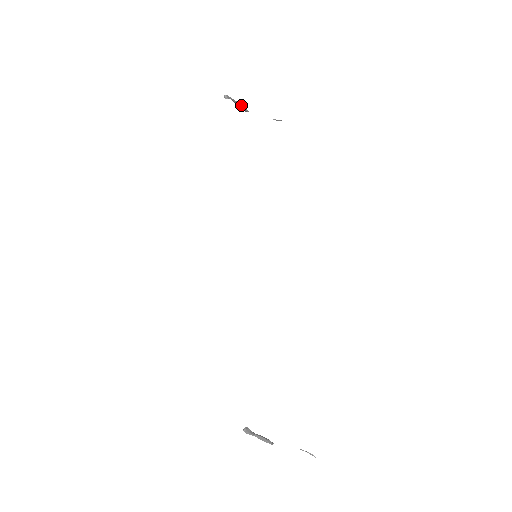
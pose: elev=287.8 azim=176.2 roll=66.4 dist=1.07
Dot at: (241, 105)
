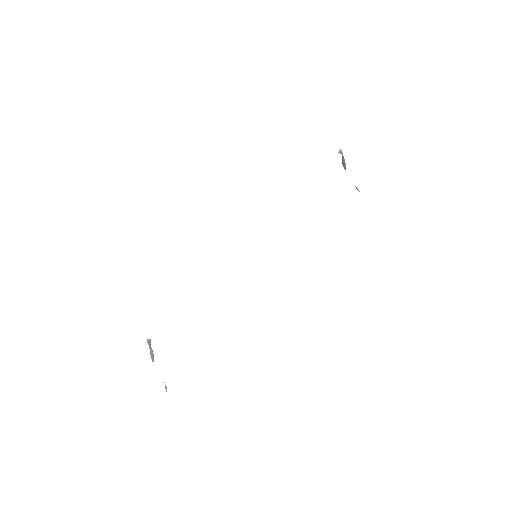
Dot at: occluded
